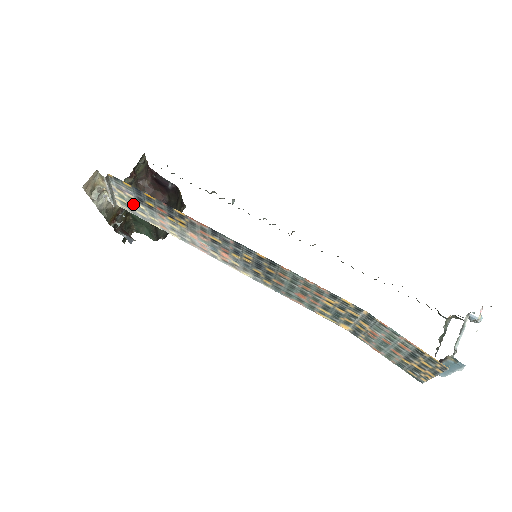
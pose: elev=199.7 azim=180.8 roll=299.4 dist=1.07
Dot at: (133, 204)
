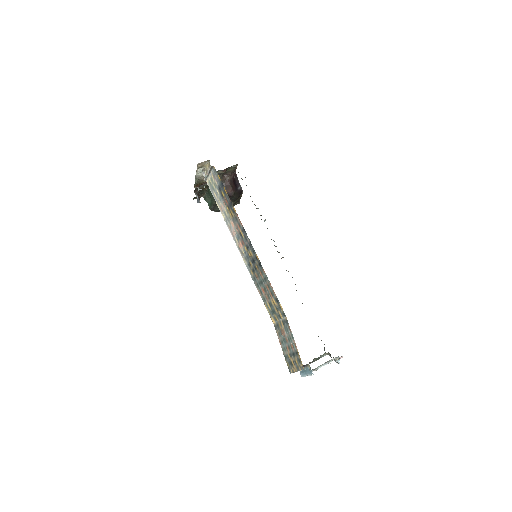
Dot at: (215, 187)
